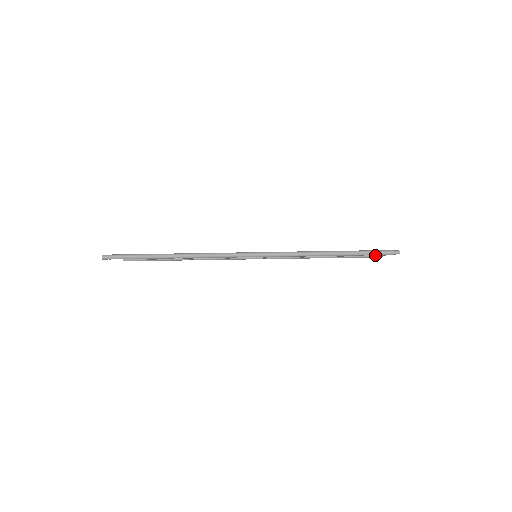
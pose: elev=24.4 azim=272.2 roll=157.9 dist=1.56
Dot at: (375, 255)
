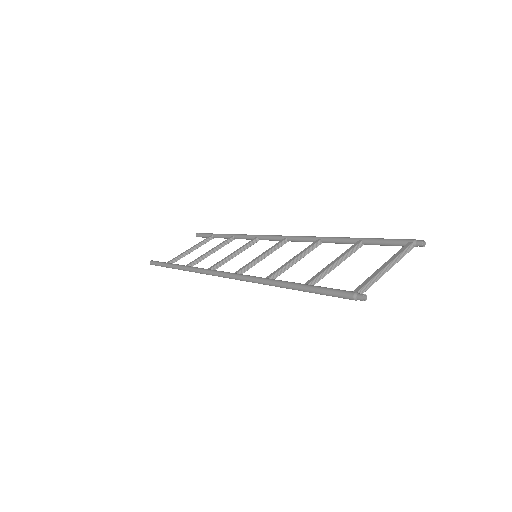
Dot at: (404, 249)
